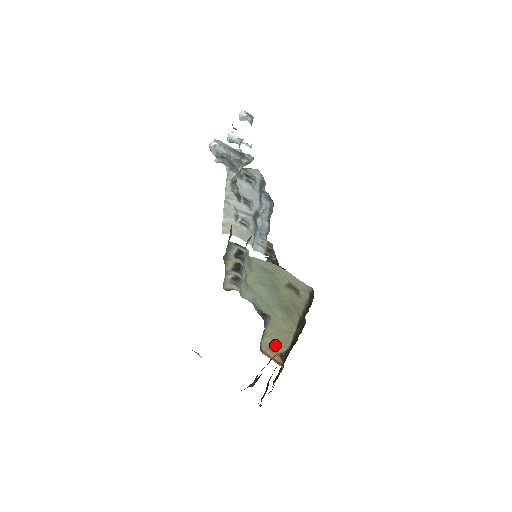
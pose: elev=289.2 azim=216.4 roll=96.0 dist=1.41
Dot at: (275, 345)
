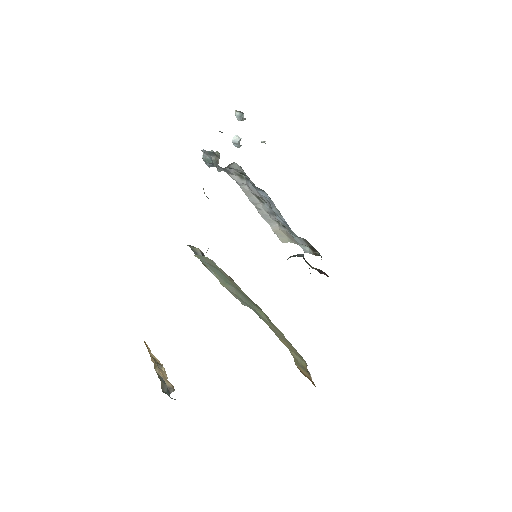
Dot at: (300, 359)
